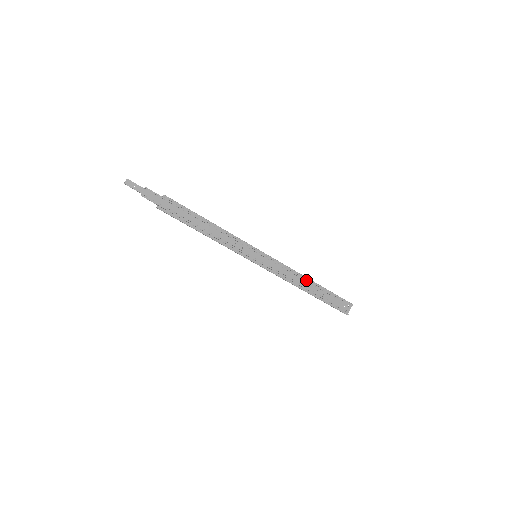
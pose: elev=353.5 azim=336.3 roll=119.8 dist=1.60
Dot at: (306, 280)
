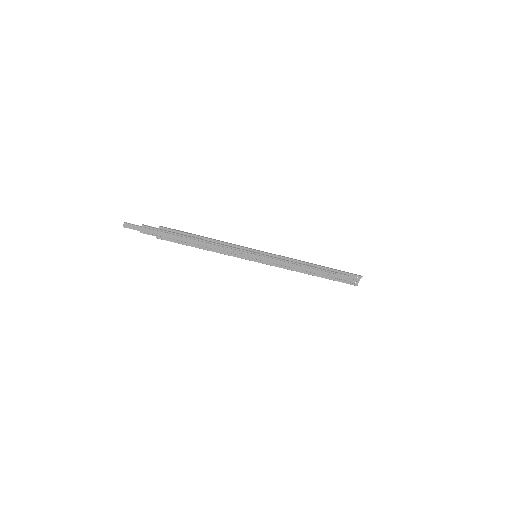
Dot at: (309, 266)
